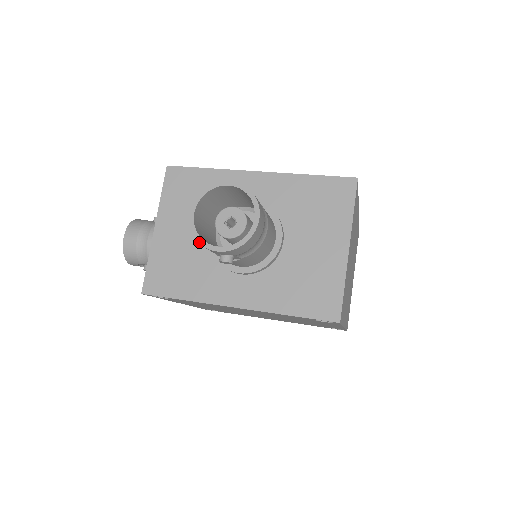
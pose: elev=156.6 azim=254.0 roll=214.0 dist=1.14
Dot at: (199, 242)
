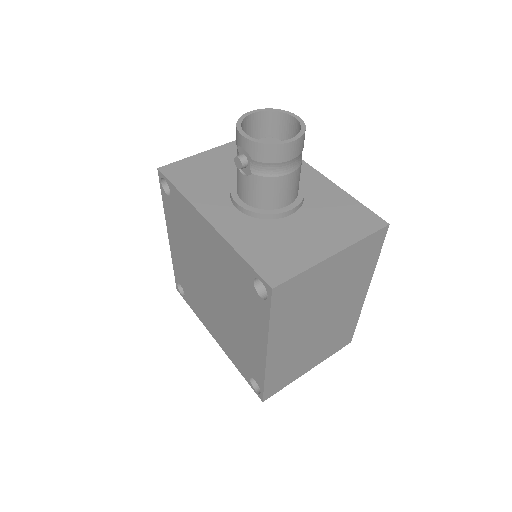
Dot at: (237, 124)
